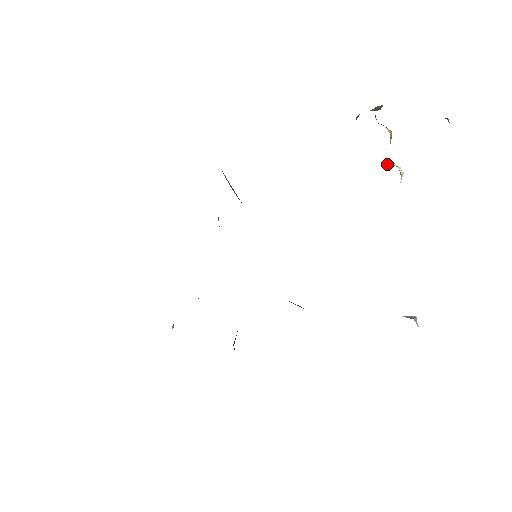
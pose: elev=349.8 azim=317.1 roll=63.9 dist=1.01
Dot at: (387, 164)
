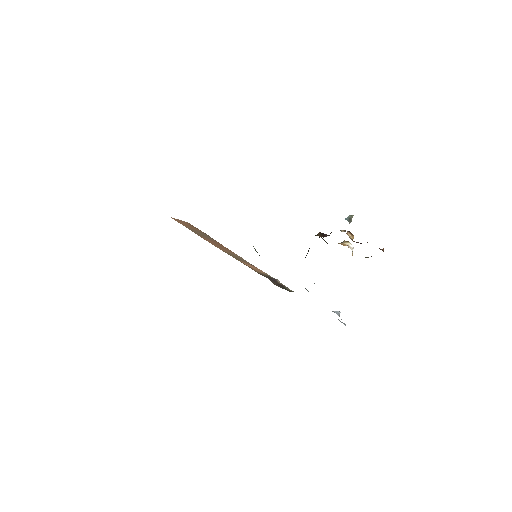
Dot at: (347, 242)
